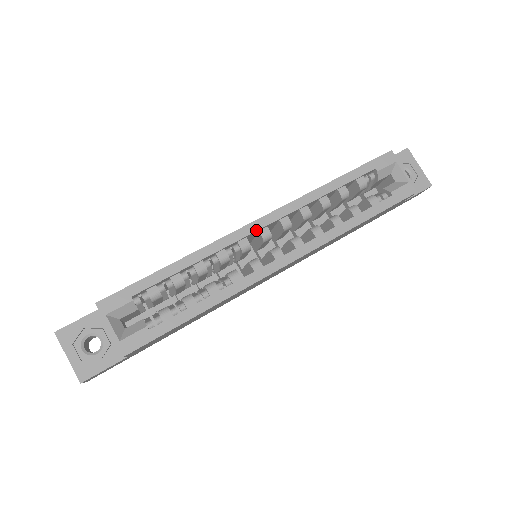
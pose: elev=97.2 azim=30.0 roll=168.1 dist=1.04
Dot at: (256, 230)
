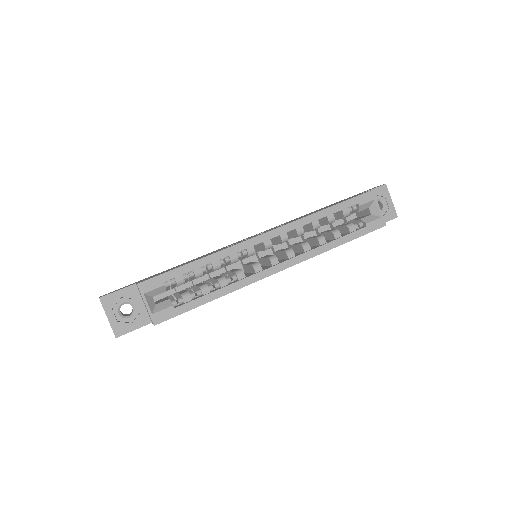
Dot at: occluded
